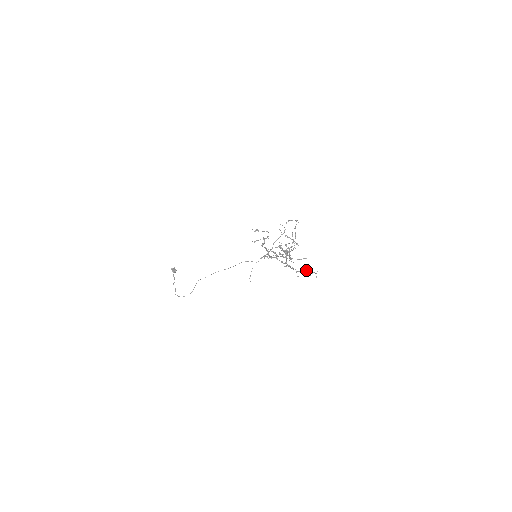
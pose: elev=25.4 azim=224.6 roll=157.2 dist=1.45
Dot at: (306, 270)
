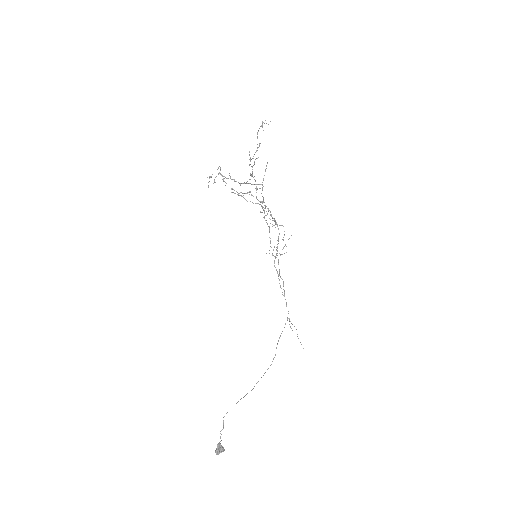
Dot at: occluded
